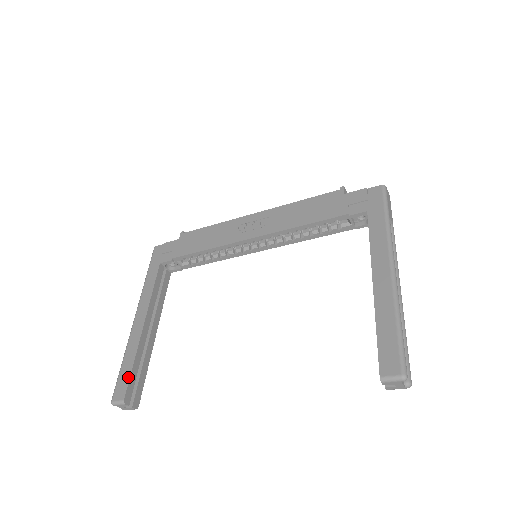
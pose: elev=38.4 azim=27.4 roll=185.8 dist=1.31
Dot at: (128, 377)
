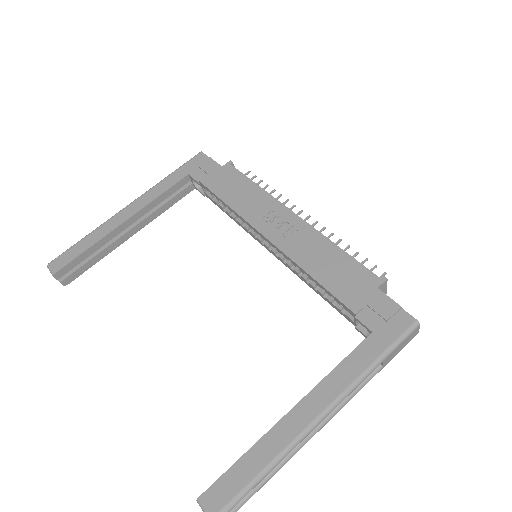
Dot at: (74, 257)
